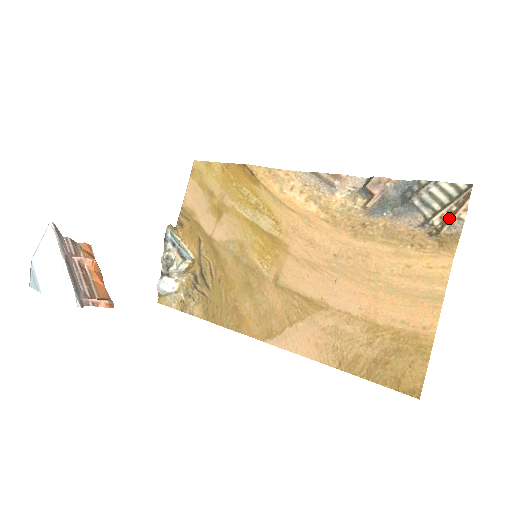
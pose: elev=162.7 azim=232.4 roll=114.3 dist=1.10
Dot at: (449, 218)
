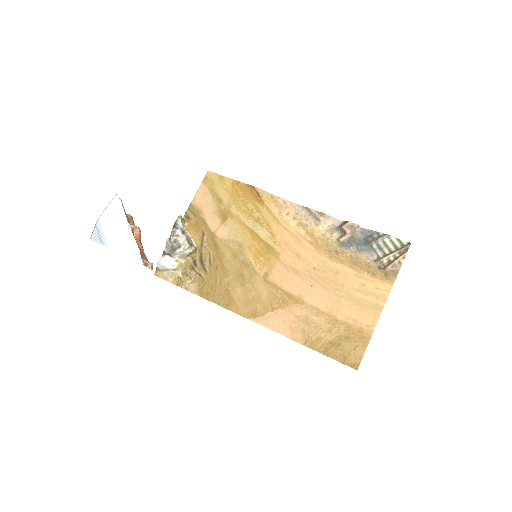
Dot at: (393, 260)
